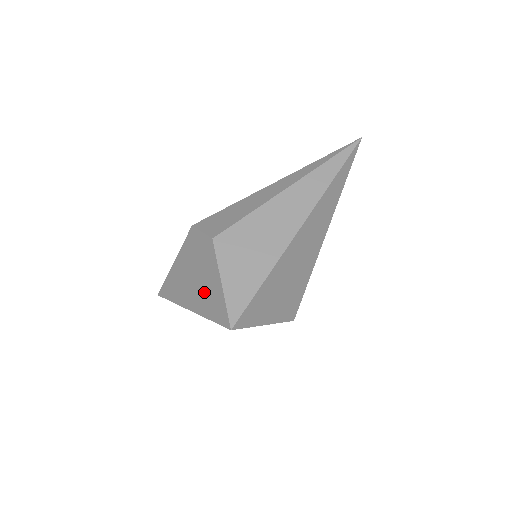
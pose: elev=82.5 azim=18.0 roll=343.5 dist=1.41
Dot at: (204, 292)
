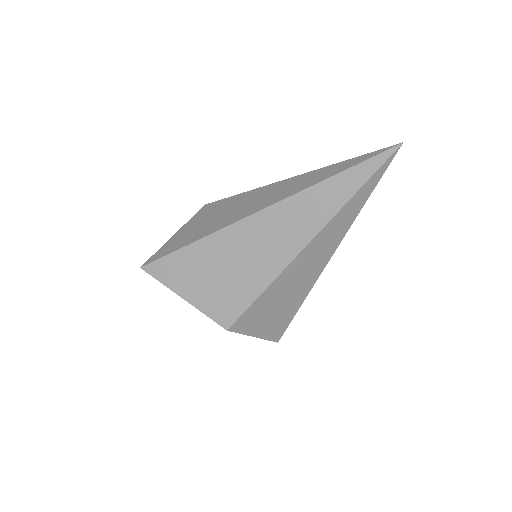
Dot at: occluded
